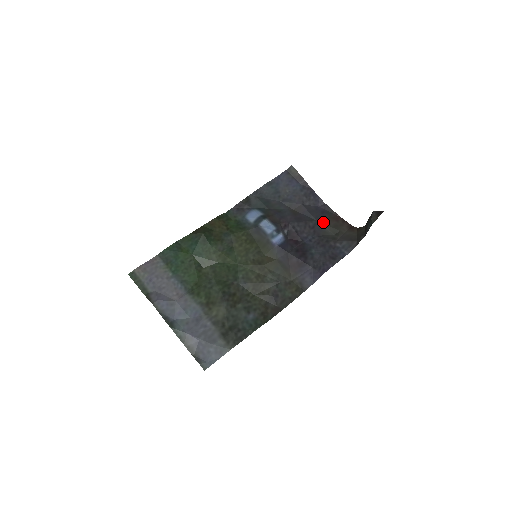
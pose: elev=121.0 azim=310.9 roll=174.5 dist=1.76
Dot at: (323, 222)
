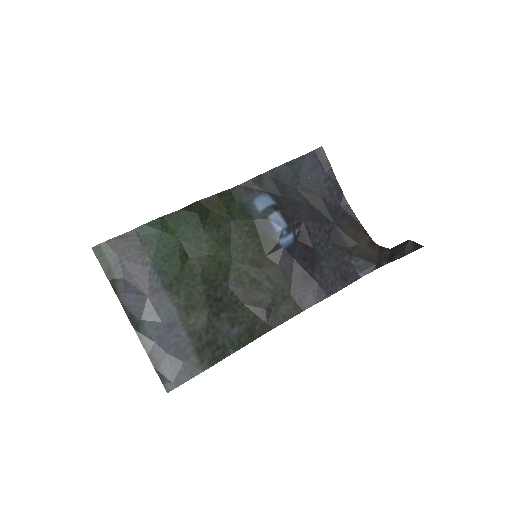
Dot at: (341, 228)
